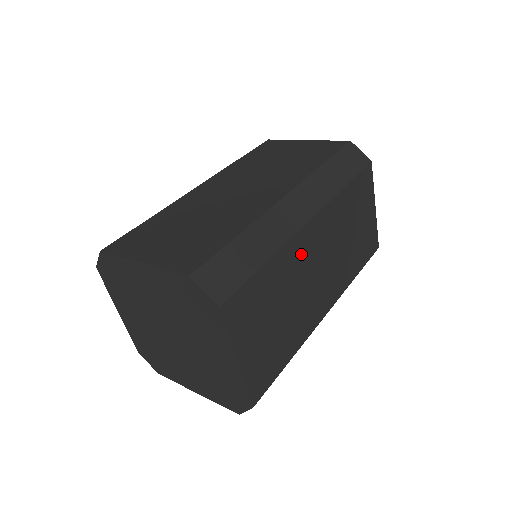
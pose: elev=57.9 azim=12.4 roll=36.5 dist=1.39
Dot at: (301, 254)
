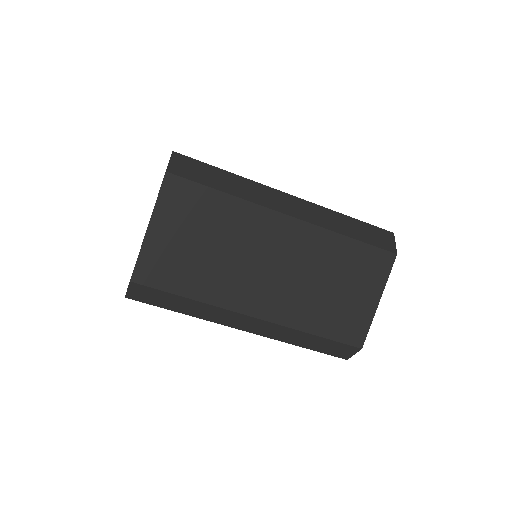
Dot at: (261, 229)
